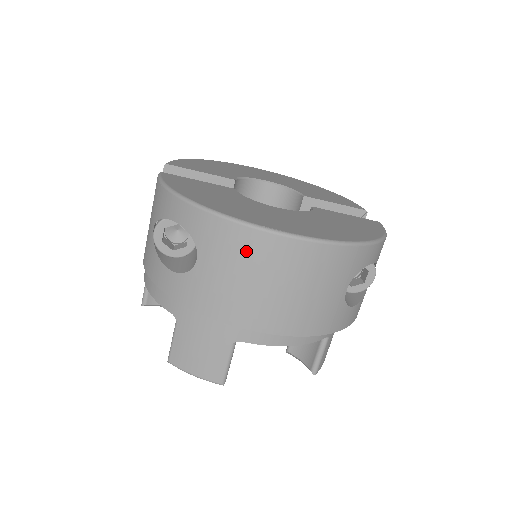
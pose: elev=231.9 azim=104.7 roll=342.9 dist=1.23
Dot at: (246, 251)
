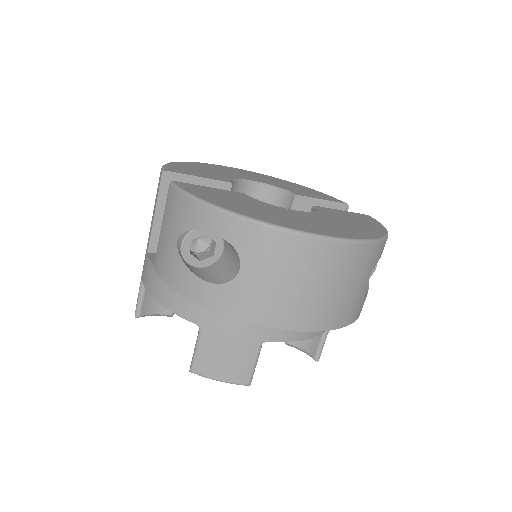
Dot at: (293, 257)
